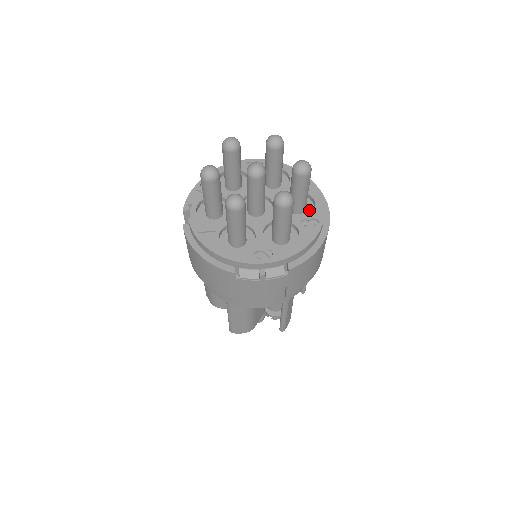
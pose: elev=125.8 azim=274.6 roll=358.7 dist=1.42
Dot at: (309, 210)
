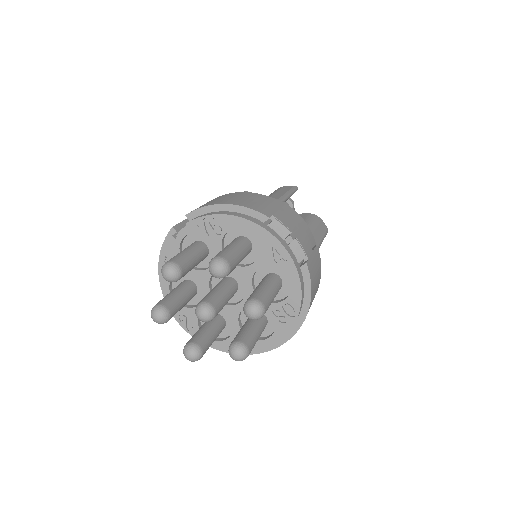
Dot at: (263, 332)
